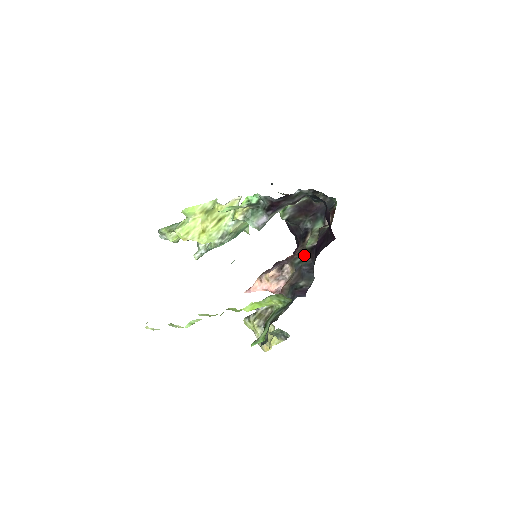
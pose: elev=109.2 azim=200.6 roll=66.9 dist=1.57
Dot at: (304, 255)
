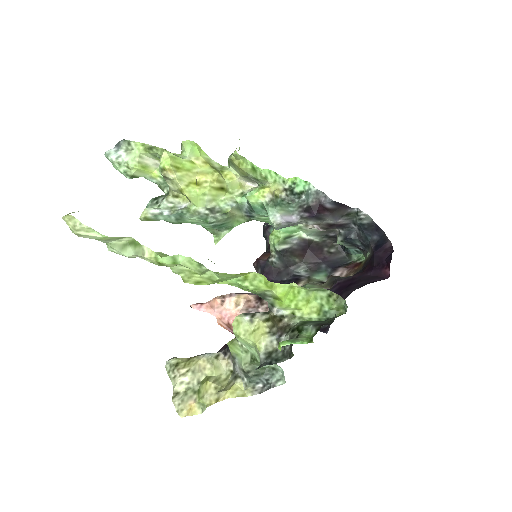
Dot at: occluded
